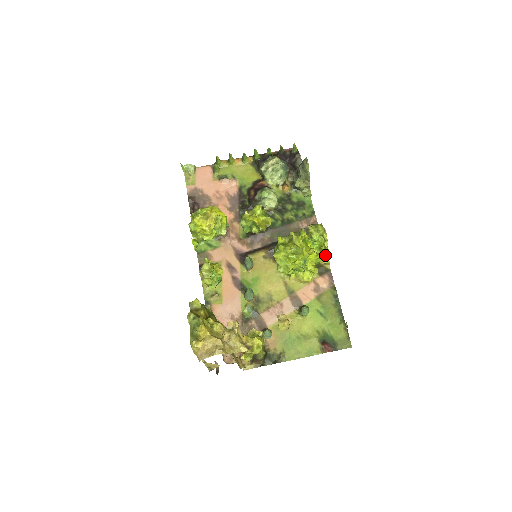
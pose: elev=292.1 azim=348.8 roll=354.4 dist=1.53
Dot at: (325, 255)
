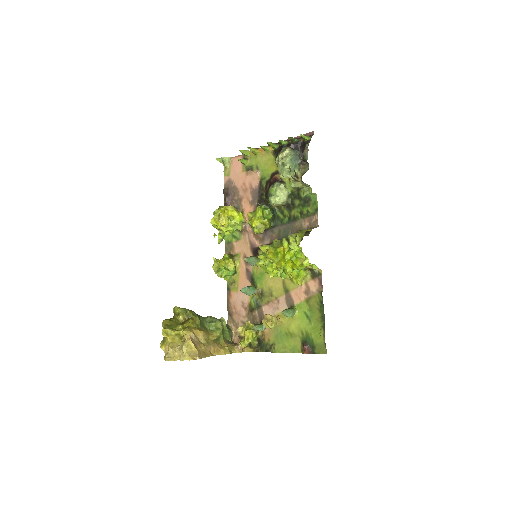
Dot at: (305, 265)
